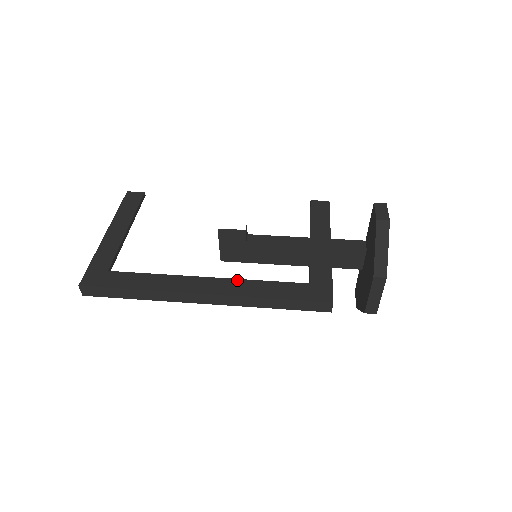
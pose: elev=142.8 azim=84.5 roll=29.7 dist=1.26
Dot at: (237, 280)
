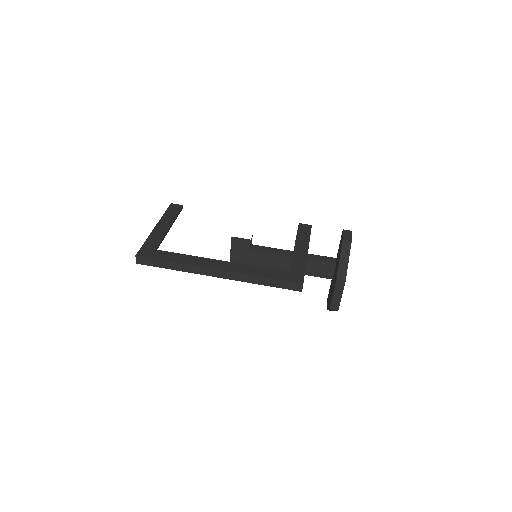
Dot at: (241, 264)
